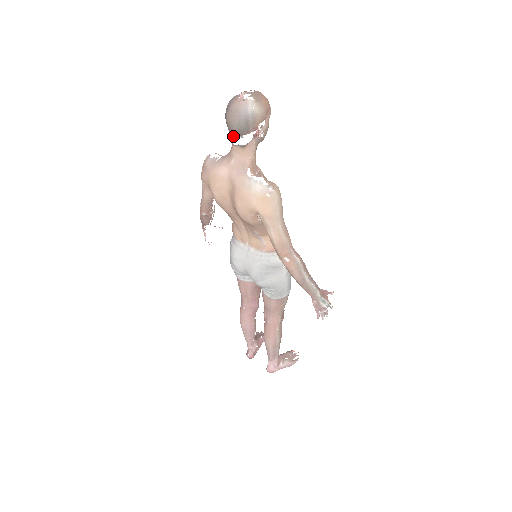
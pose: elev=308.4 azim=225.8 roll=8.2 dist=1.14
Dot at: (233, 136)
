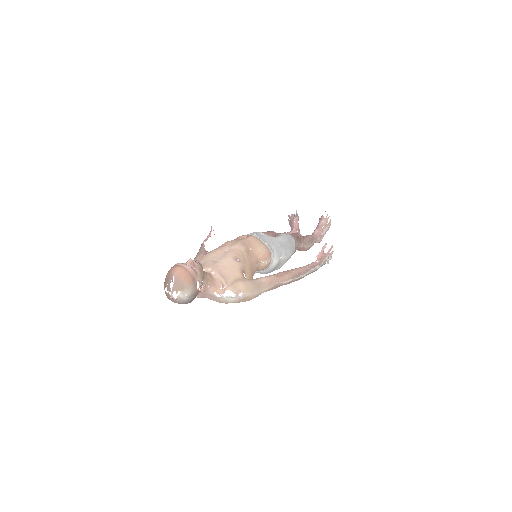
Dot at: occluded
